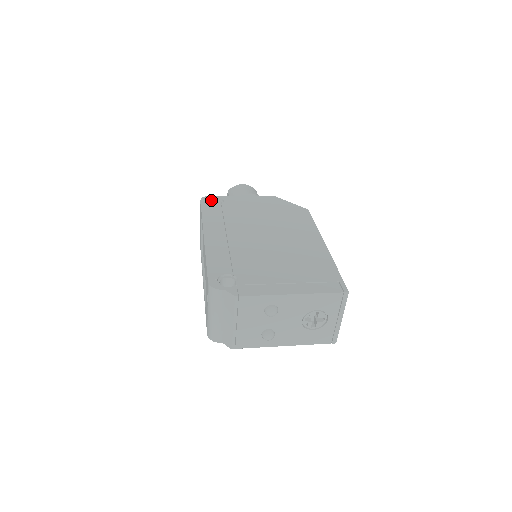
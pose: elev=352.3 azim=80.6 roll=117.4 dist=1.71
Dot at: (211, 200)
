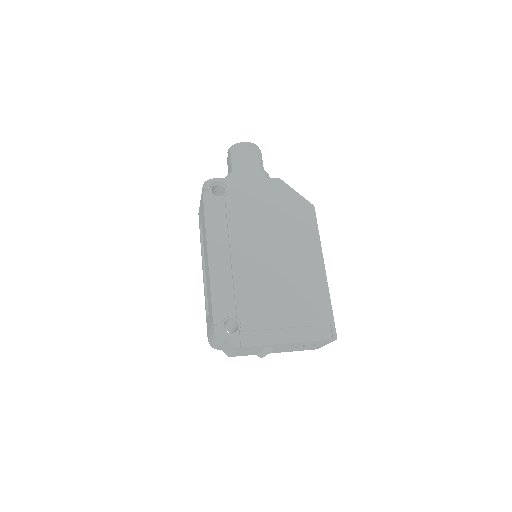
Dot at: (213, 185)
